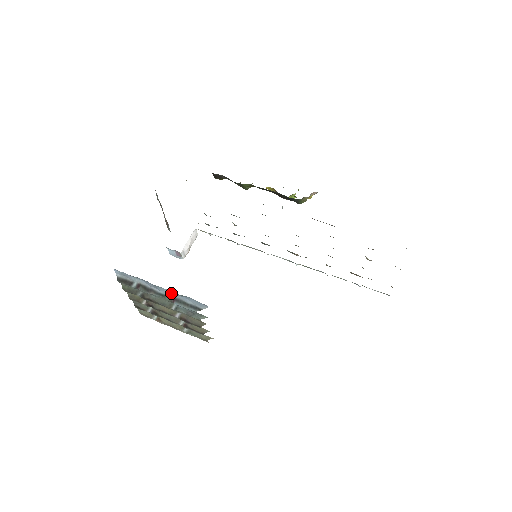
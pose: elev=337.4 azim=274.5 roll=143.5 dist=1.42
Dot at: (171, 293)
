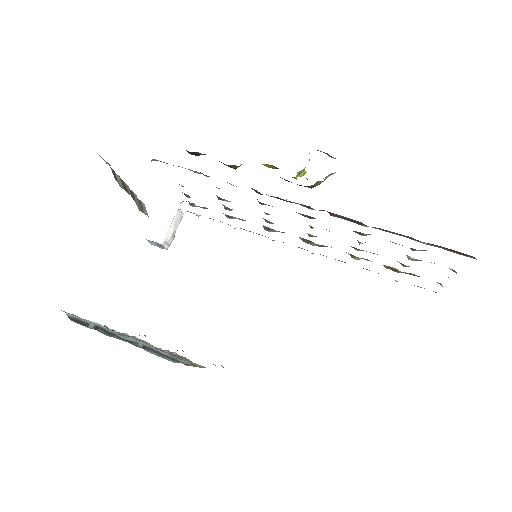
Dot at: (138, 341)
